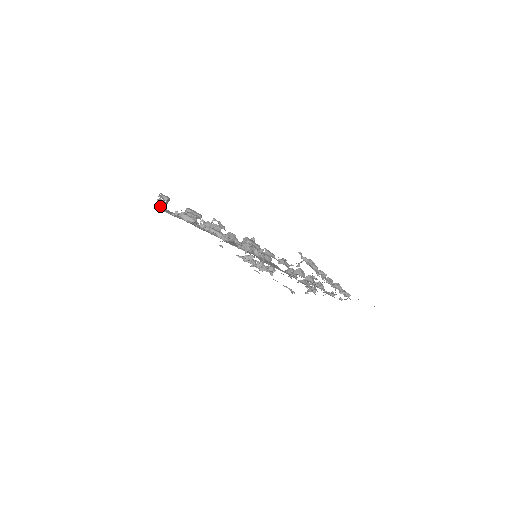
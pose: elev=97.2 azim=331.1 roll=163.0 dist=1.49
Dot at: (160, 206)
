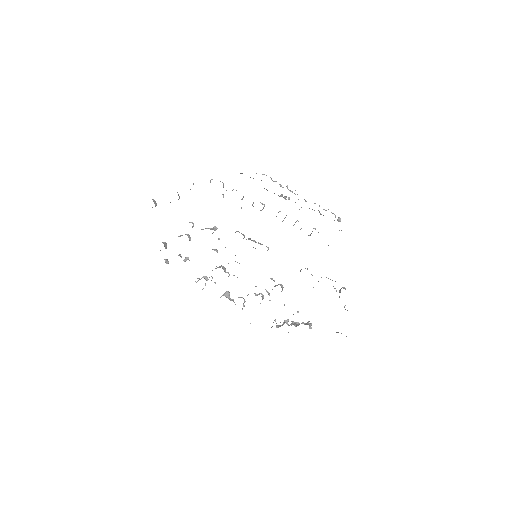
Dot at: occluded
